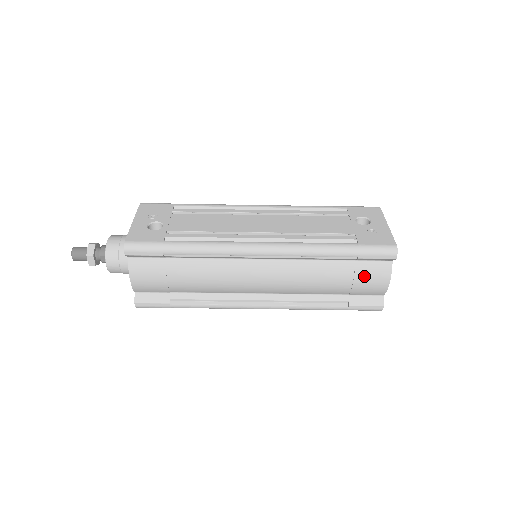
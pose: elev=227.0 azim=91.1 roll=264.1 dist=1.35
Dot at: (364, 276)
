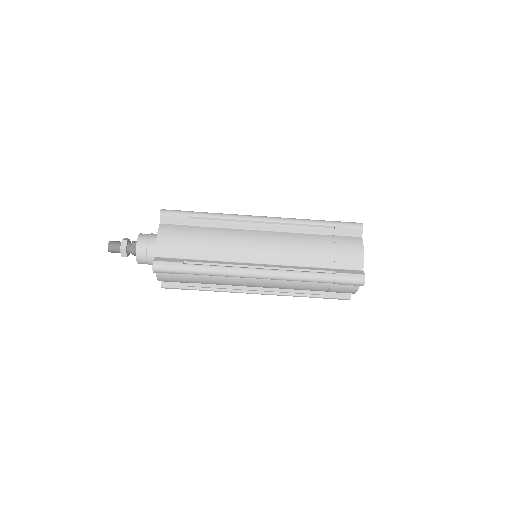
Dot at: (342, 245)
